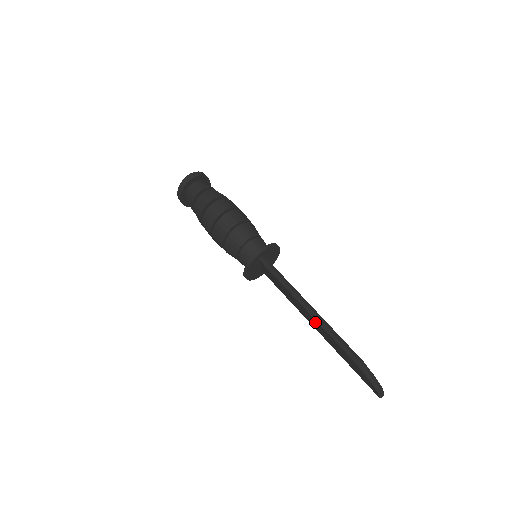
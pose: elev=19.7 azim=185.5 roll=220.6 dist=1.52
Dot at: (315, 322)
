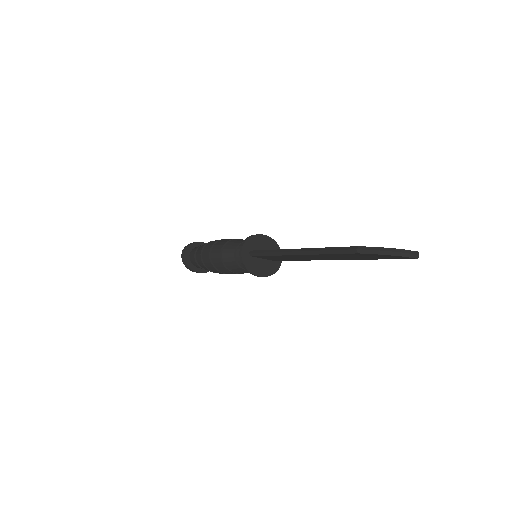
Dot at: (315, 256)
